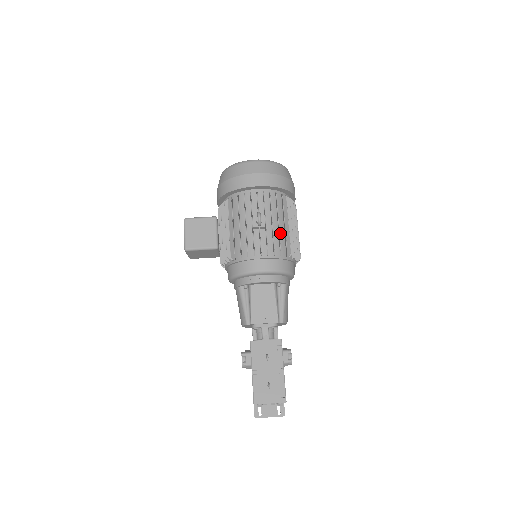
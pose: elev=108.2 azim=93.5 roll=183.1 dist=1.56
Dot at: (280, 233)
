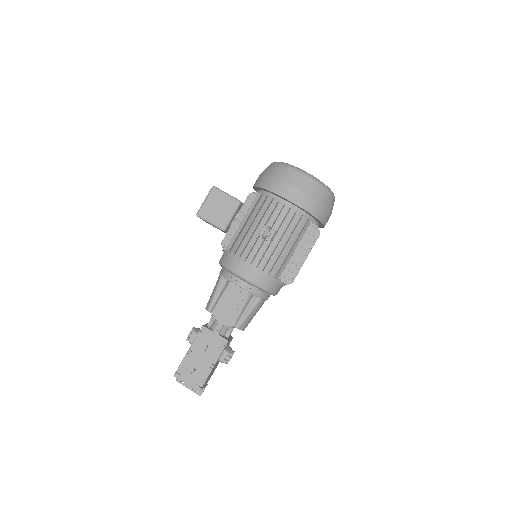
Dot at: (282, 254)
